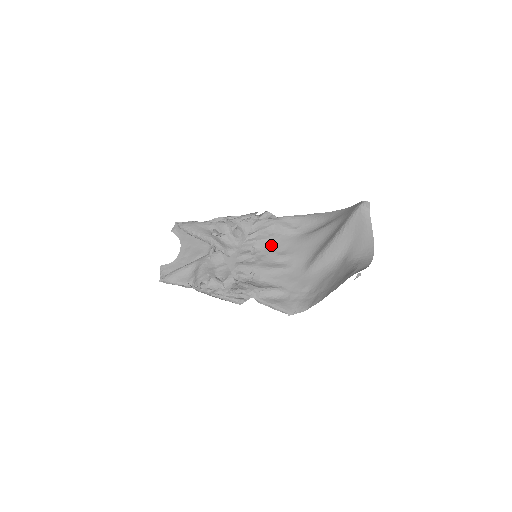
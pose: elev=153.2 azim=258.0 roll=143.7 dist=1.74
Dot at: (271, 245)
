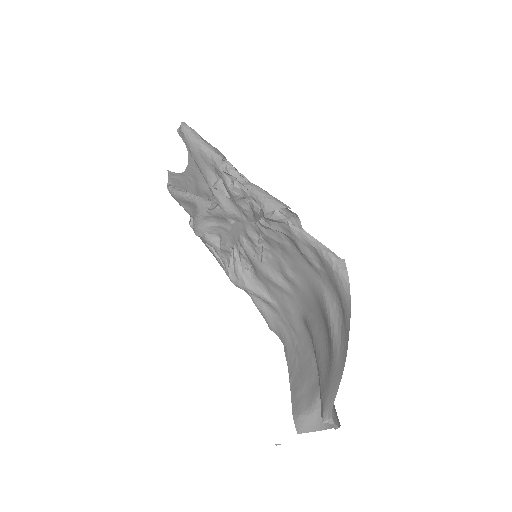
Dot at: (283, 253)
